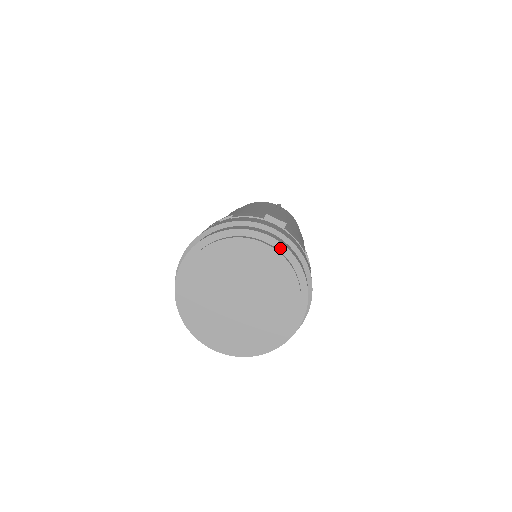
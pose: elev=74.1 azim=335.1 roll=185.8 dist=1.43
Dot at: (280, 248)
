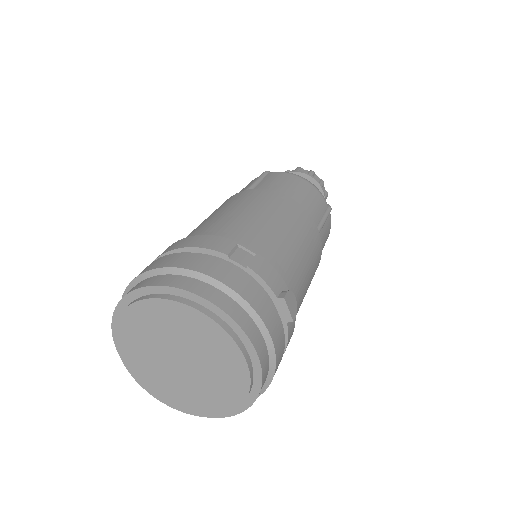
Dot at: (256, 368)
